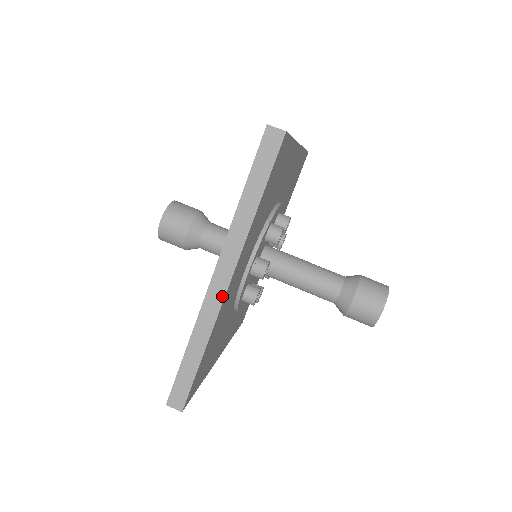
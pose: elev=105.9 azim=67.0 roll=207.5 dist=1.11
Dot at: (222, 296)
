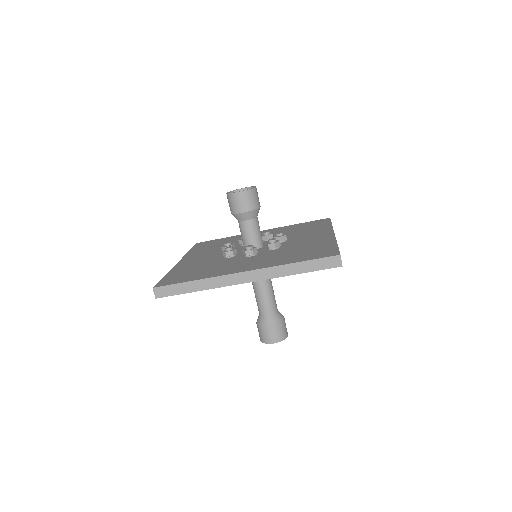
Dot at: (236, 283)
